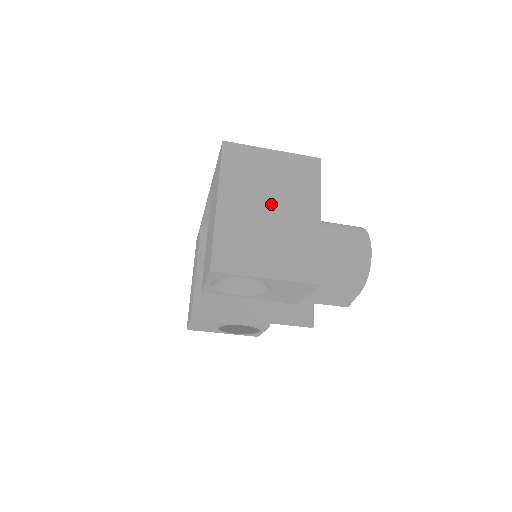
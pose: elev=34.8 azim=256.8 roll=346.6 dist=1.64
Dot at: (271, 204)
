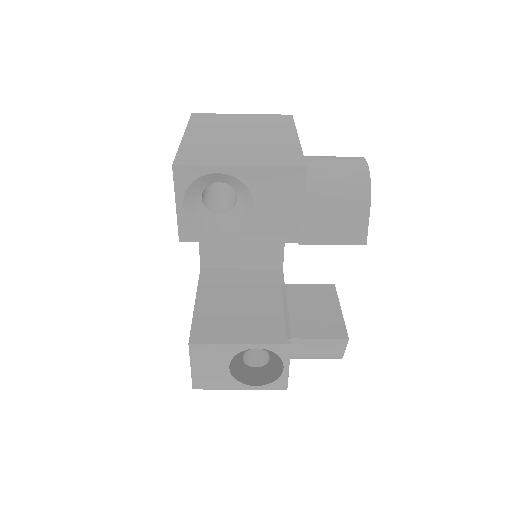
Dot at: (242, 134)
